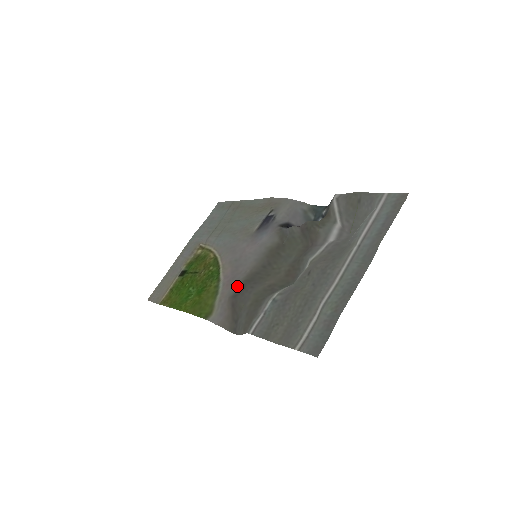
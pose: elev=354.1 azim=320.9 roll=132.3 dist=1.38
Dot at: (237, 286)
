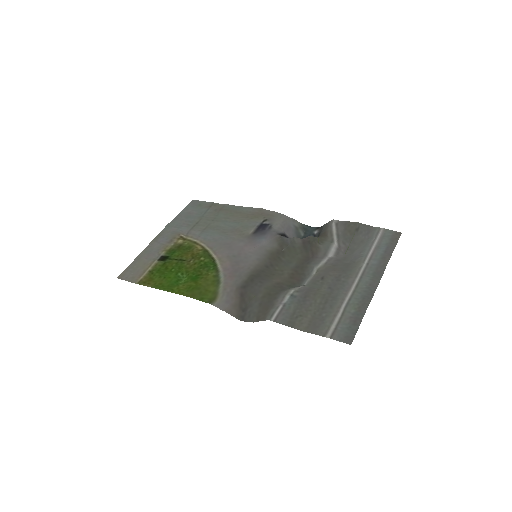
Dot at: (244, 279)
